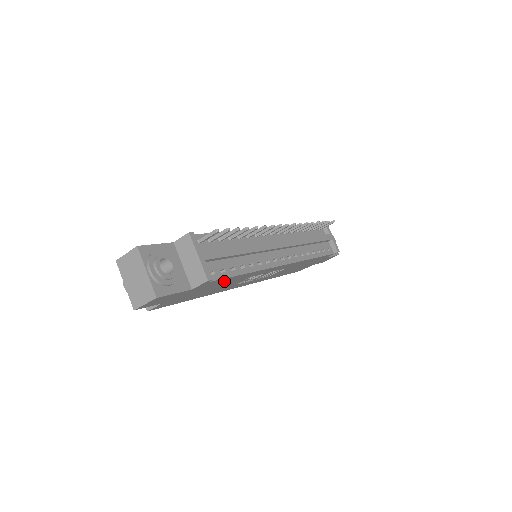
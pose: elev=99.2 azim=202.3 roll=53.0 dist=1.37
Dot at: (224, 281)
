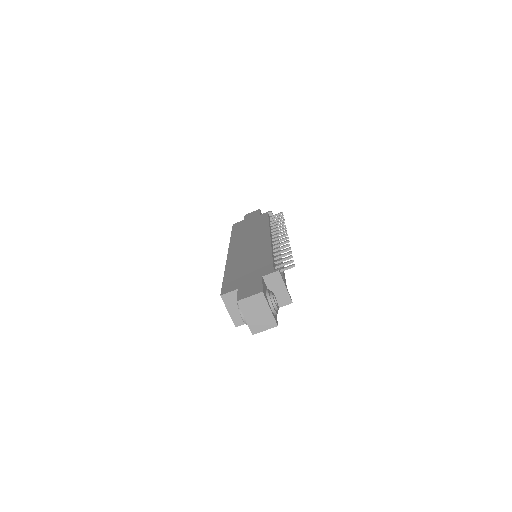
Dot at: occluded
